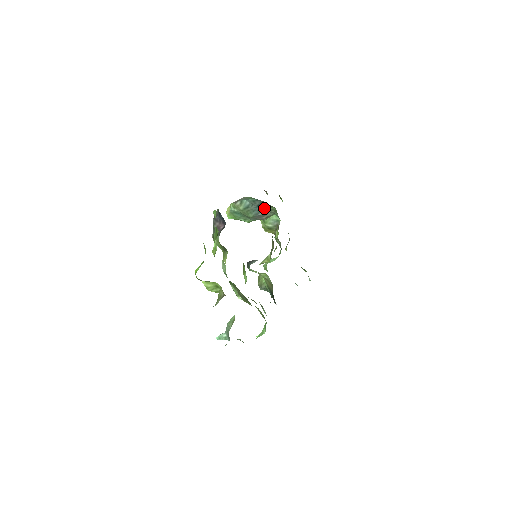
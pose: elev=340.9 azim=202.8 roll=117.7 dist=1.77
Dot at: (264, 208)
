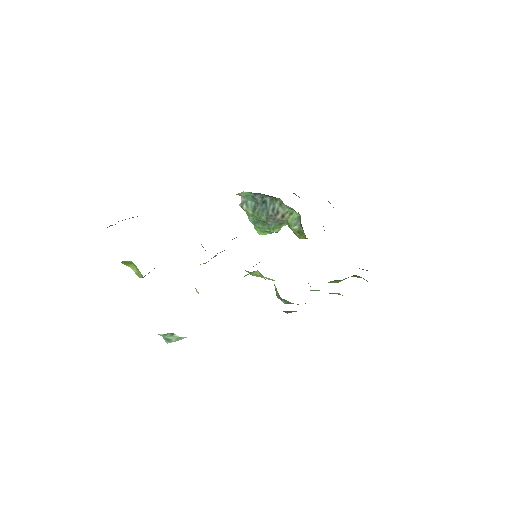
Dot at: (271, 204)
